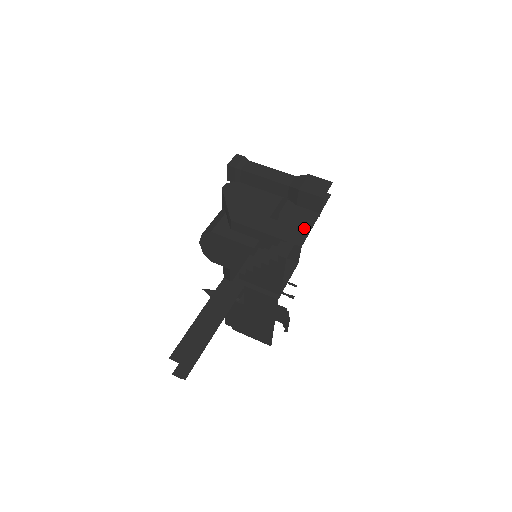
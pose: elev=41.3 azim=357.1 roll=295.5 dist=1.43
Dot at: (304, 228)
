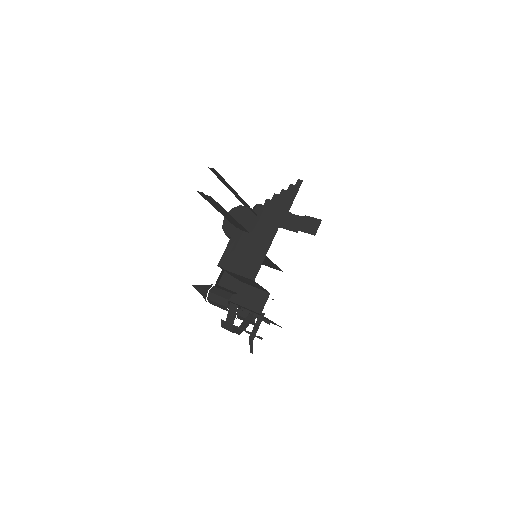
Dot at: occluded
